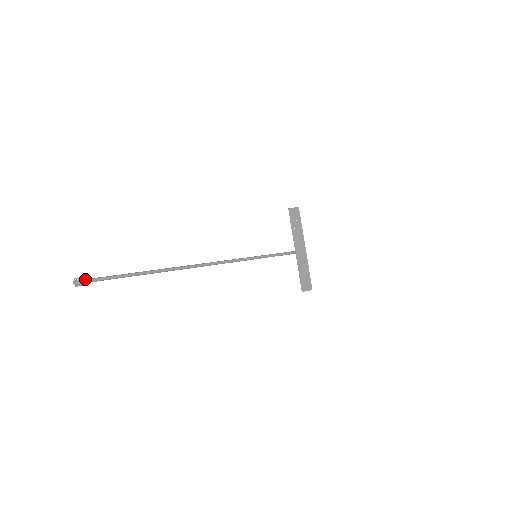
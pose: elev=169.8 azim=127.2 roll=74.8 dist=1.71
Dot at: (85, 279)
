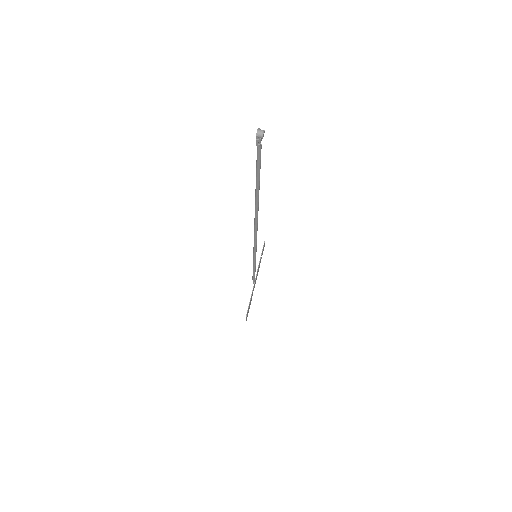
Dot at: occluded
